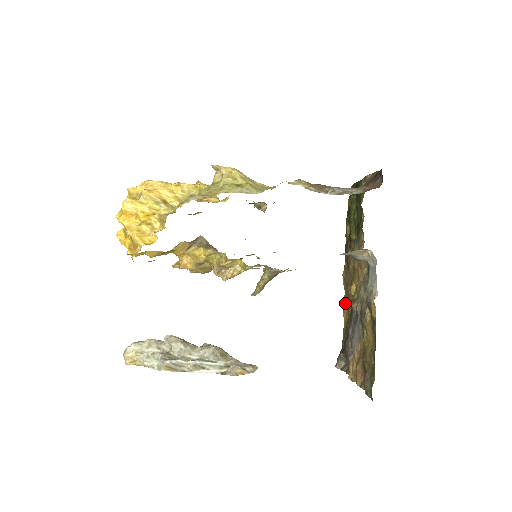
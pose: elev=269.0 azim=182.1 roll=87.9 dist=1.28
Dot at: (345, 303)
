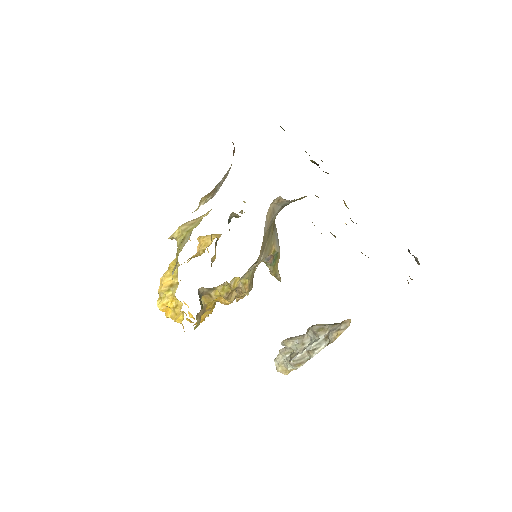
Dot at: occluded
